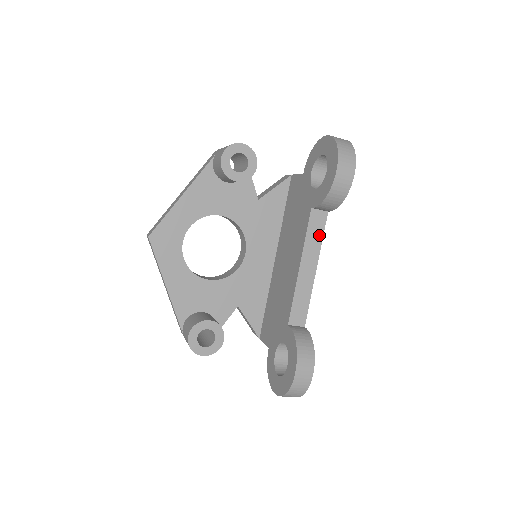
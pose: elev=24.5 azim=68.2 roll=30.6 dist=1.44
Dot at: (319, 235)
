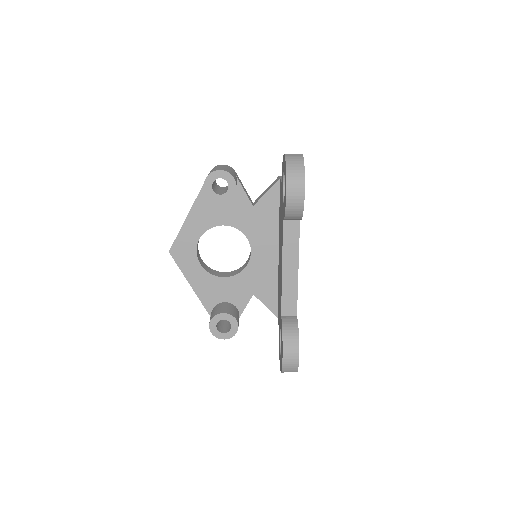
Dot at: (295, 240)
